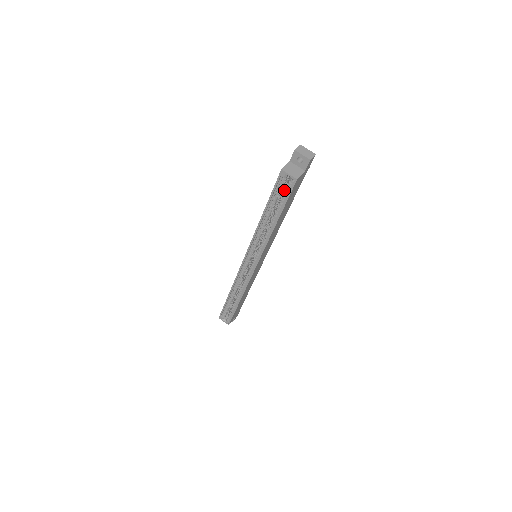
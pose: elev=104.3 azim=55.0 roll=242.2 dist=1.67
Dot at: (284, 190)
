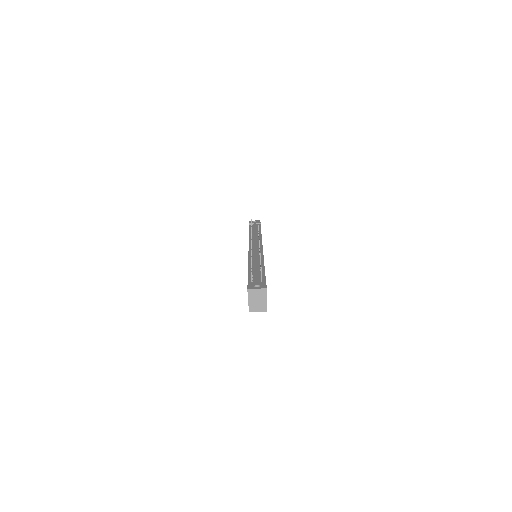
Dot at: occluded
